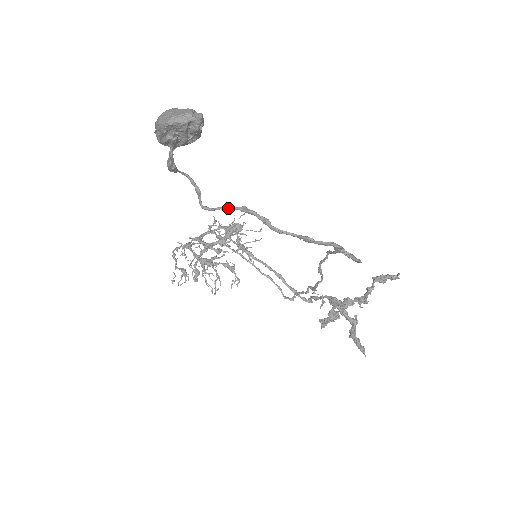
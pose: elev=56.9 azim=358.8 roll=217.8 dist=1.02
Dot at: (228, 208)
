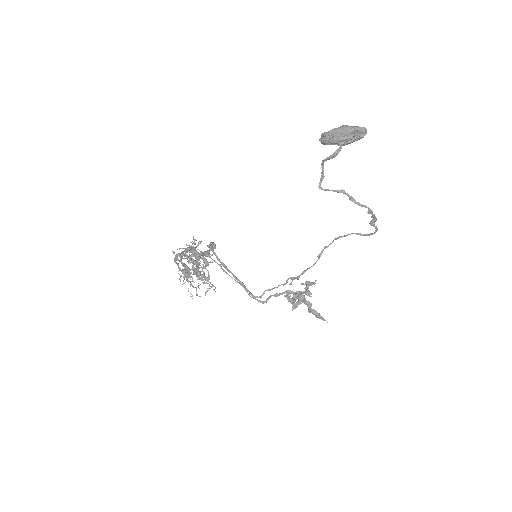
Dot at: (333, 190)
